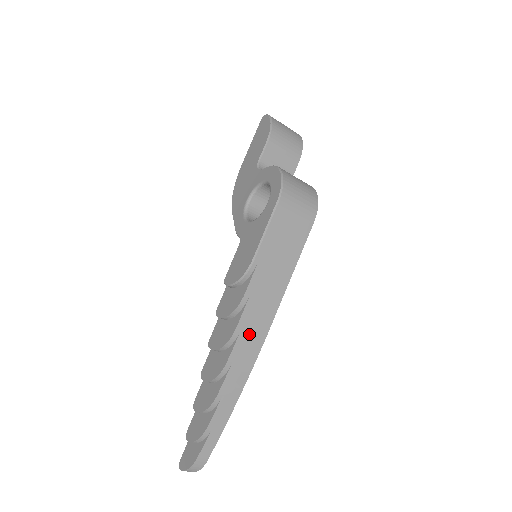
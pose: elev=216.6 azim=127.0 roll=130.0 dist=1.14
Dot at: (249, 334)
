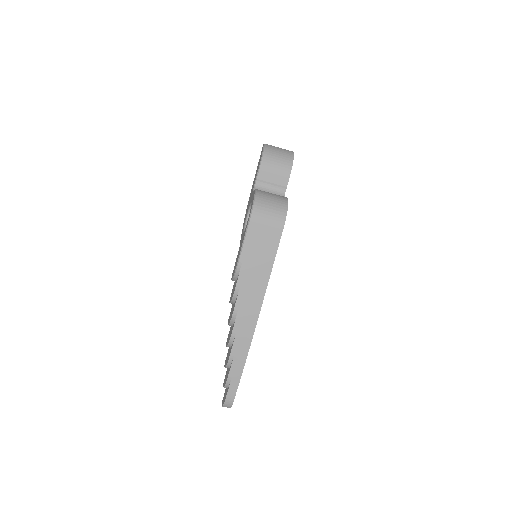
Dot at: (245, 314)
